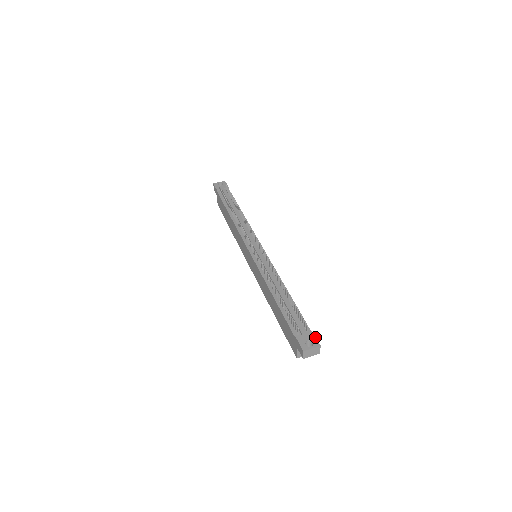
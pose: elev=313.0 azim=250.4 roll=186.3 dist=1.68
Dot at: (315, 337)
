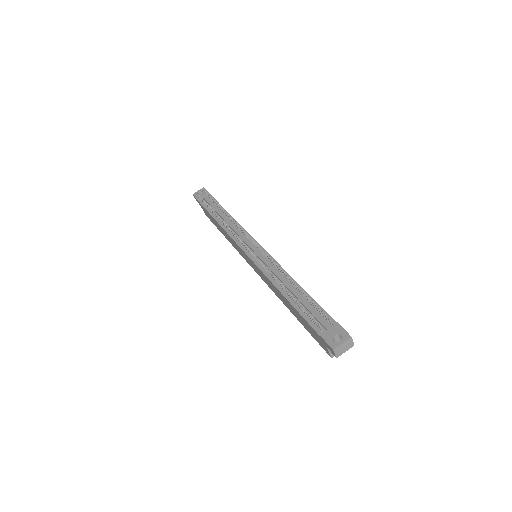
Dot at: (342, 328)
